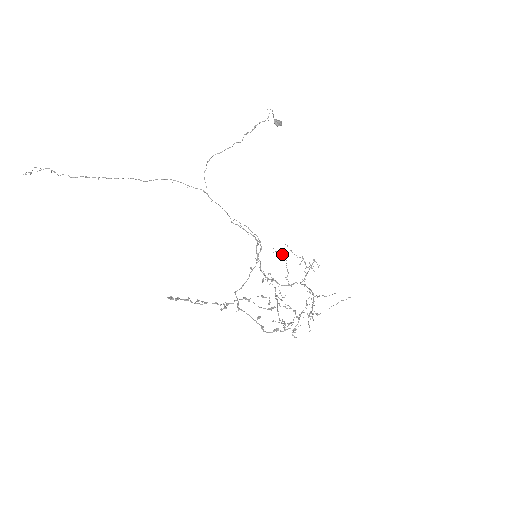
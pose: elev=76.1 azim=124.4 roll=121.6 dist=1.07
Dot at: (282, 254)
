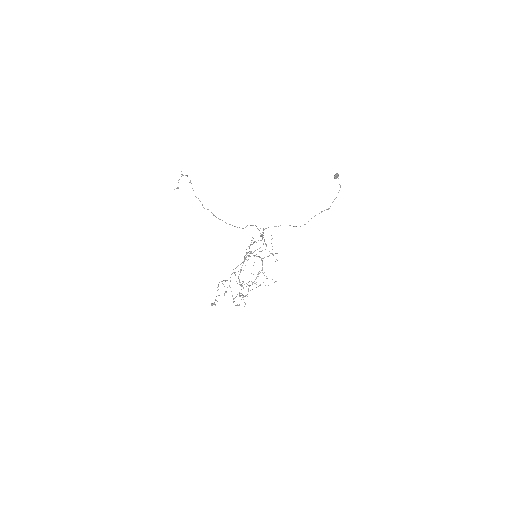
Dot at: occluded
